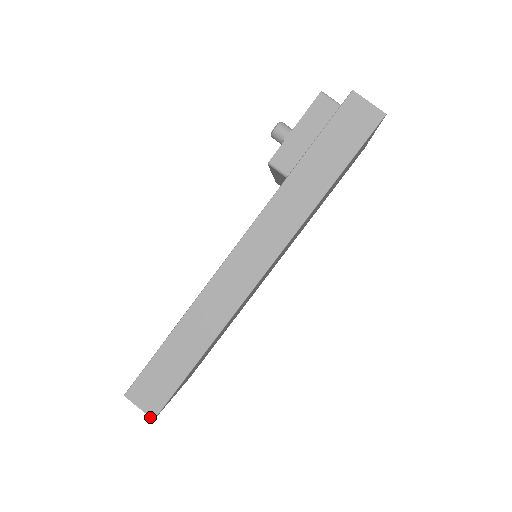
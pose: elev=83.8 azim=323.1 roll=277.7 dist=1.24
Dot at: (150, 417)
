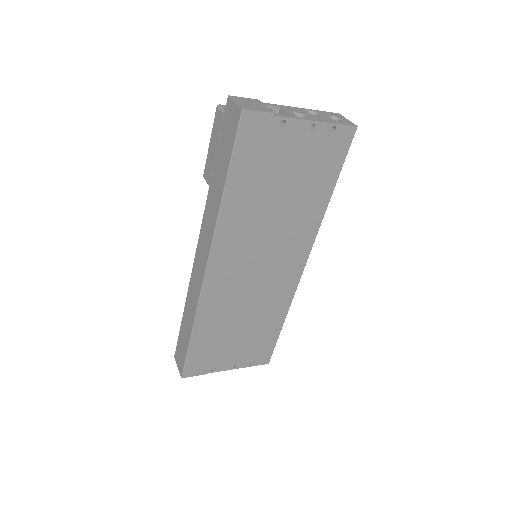
Dot at: (180, 375)
